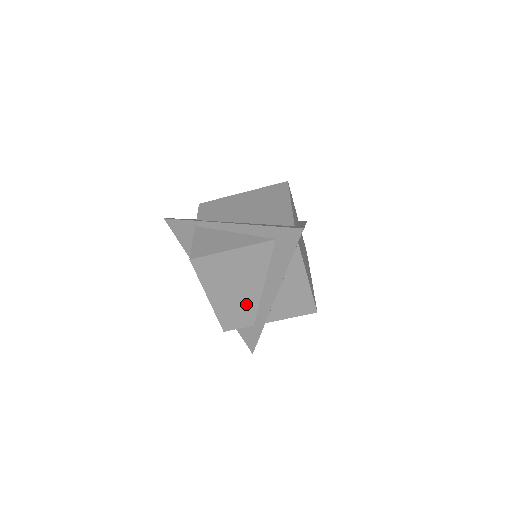
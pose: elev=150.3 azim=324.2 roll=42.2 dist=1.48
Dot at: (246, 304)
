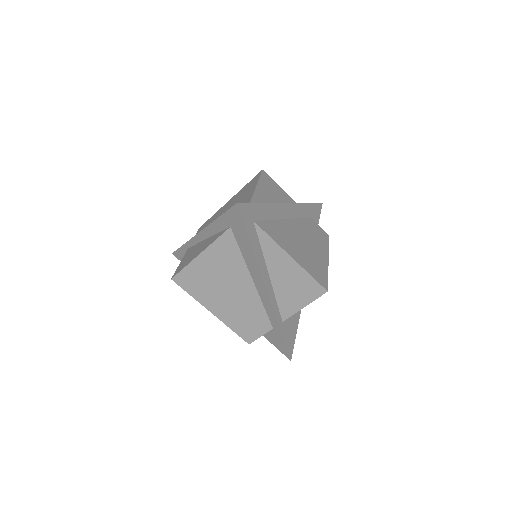
Dot at: (250, 307)
